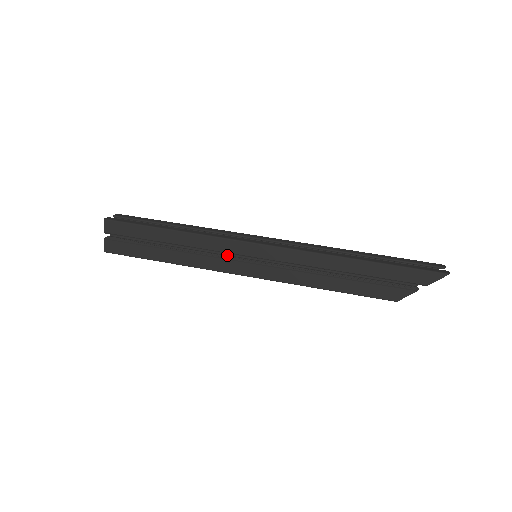
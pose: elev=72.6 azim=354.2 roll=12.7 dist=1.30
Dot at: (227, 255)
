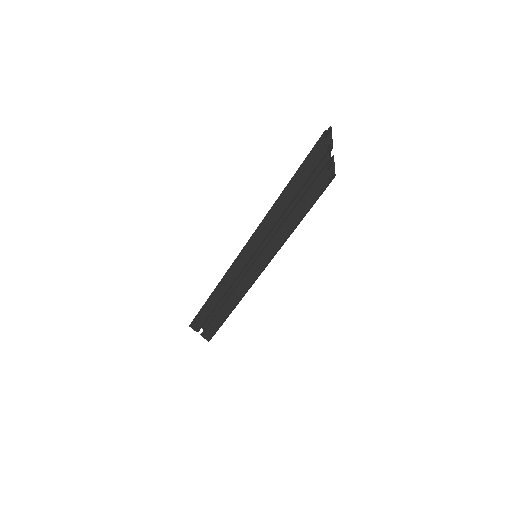
Dot at: occluded
